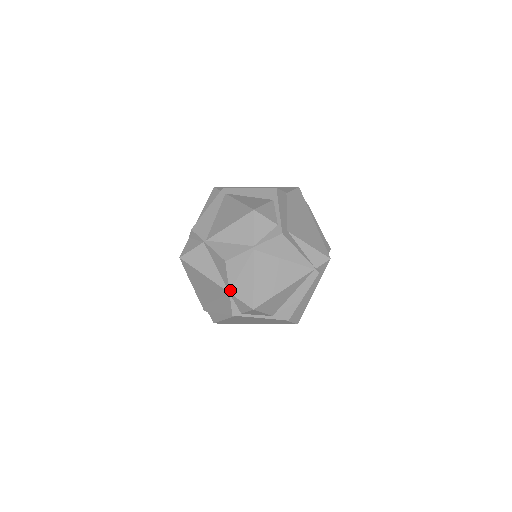
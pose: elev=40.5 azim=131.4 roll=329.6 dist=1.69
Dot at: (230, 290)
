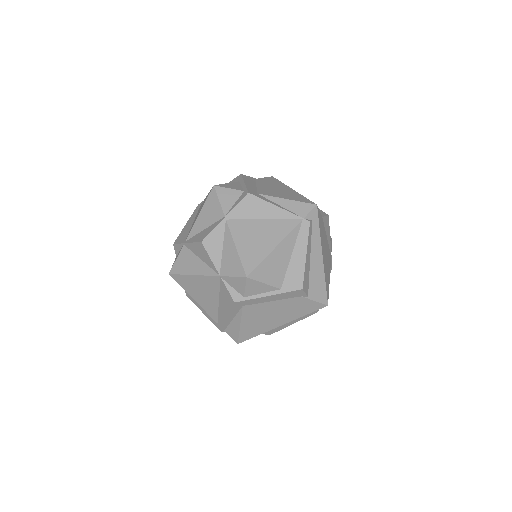
Dot at: (219, 273)
